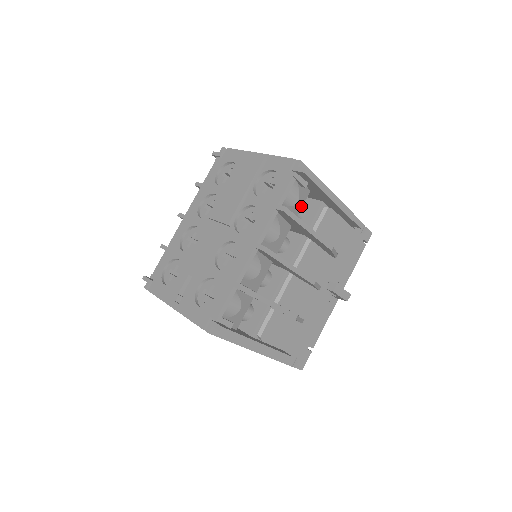
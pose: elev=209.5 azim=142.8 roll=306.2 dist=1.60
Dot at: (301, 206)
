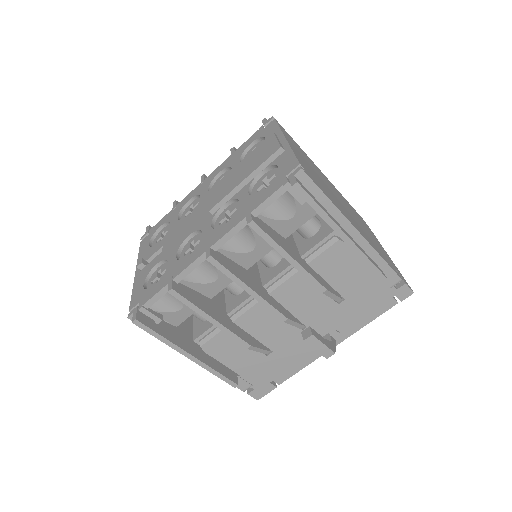
Dot at: (301, 224)
